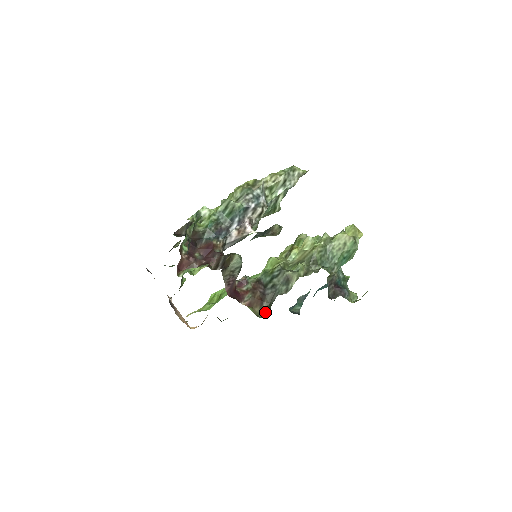
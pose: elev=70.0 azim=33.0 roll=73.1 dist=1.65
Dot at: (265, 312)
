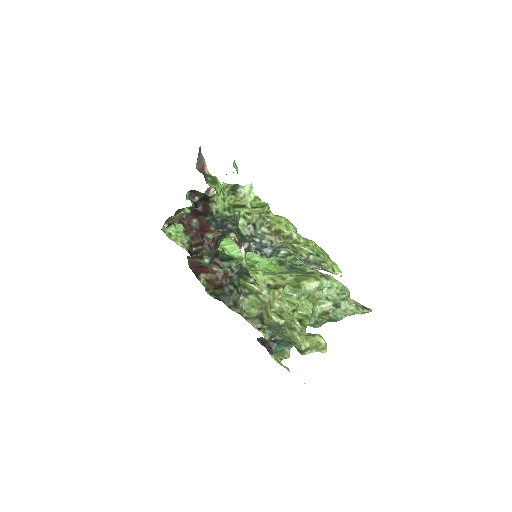
Dot at: (214, 294)
